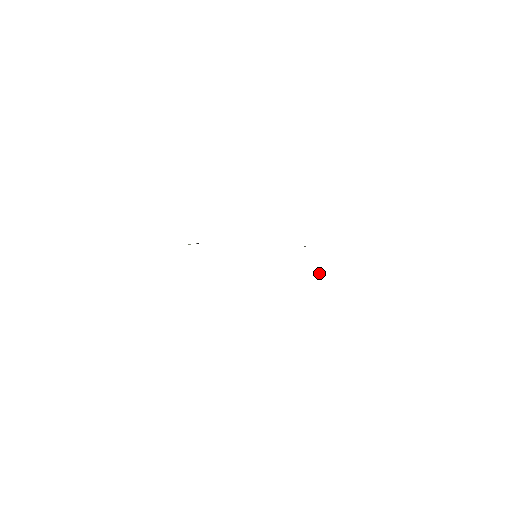
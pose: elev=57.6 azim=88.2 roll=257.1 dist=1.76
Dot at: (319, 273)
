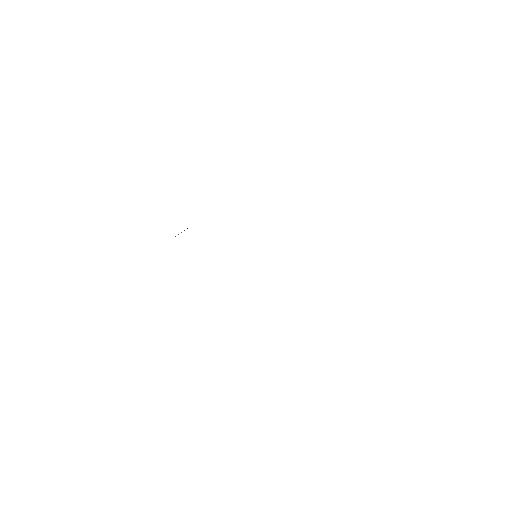
Dot at: occluded
